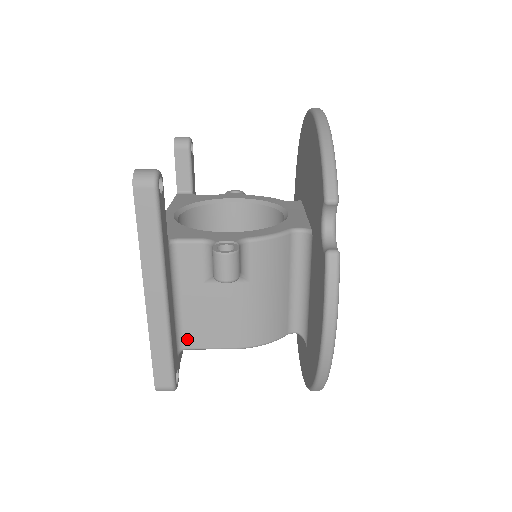
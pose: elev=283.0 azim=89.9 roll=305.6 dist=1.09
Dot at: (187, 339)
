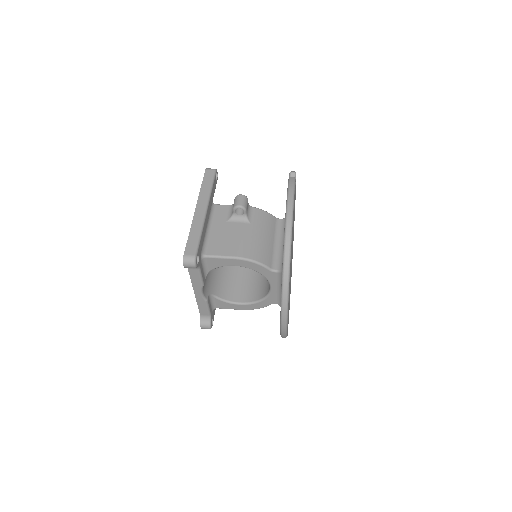
Dot at: (209, 250)
